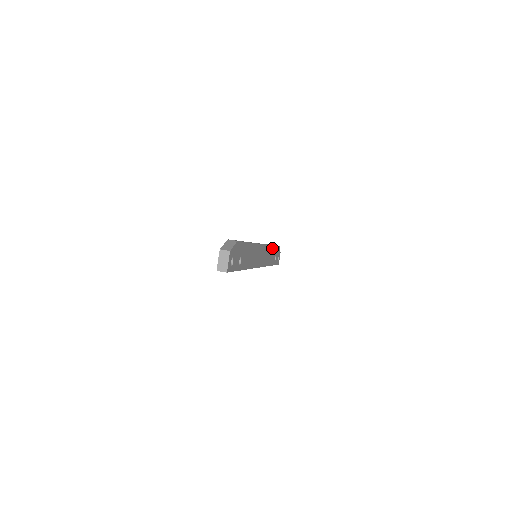
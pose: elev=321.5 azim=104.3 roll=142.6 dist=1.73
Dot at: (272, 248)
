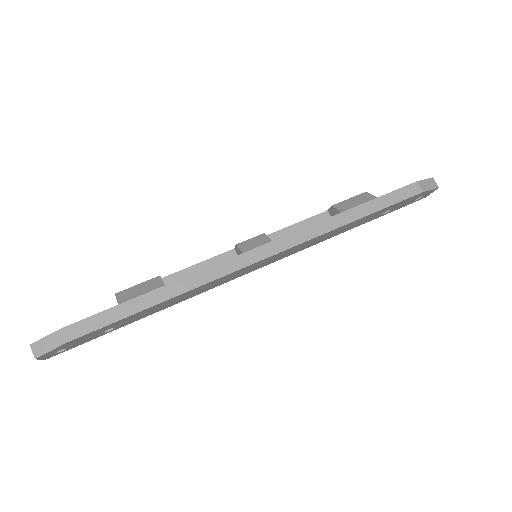
Dot at: (350, 223)
